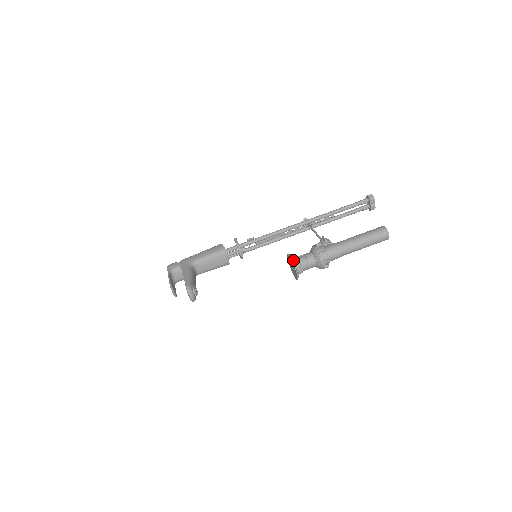
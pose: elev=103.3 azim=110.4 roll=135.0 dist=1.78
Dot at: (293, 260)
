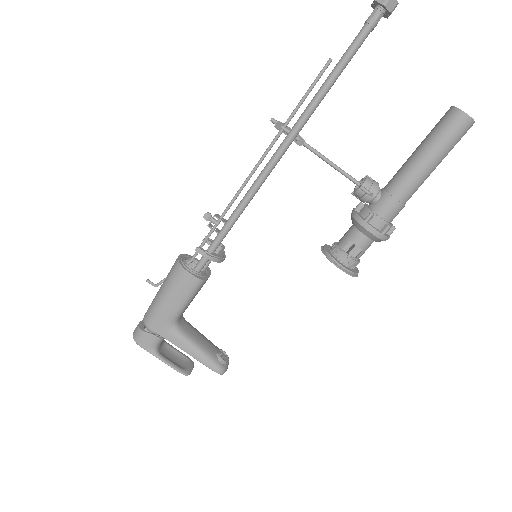
Dot at: (350, 273)
